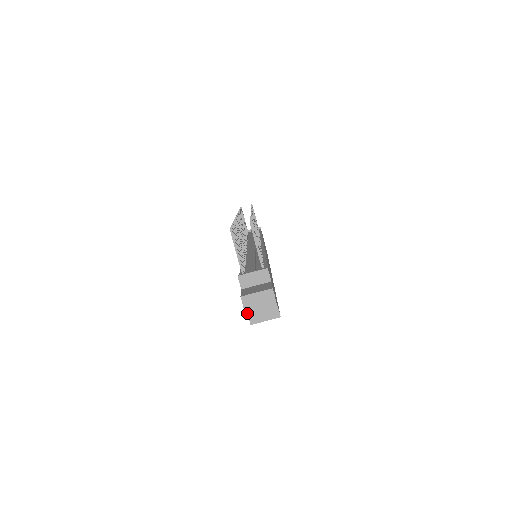
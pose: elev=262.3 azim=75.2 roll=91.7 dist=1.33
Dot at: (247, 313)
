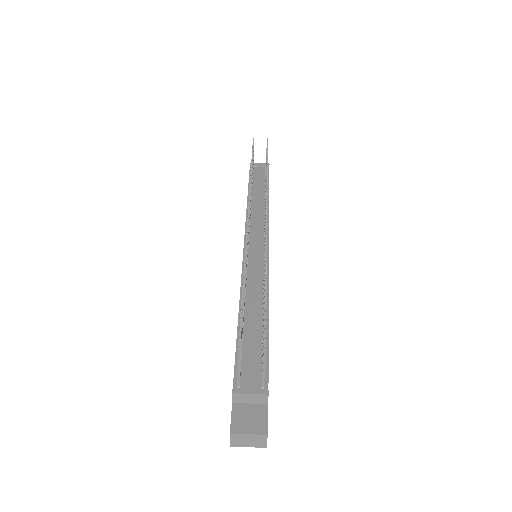
Dot at: (232, 444)
